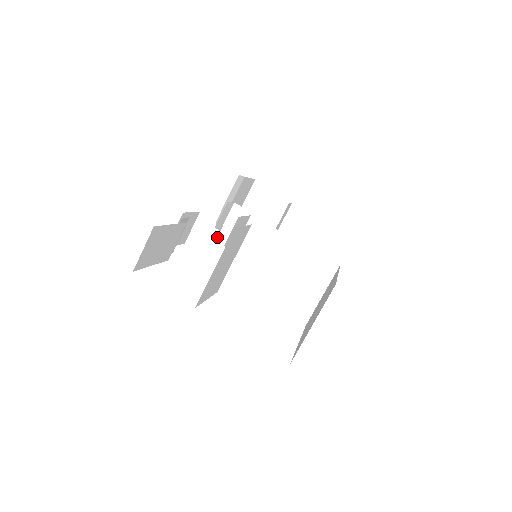
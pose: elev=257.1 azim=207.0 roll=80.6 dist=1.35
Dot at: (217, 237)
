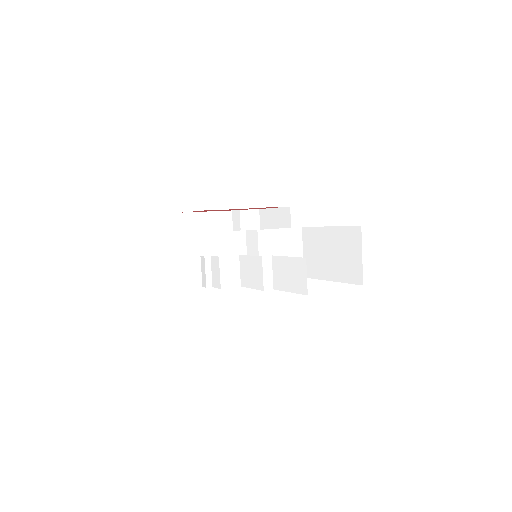
Dot at: (224, 262)
